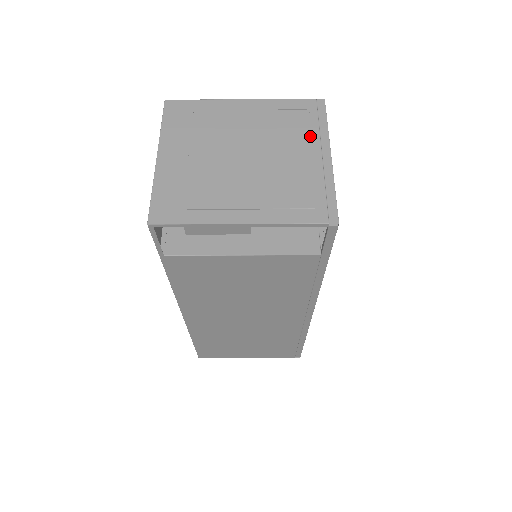
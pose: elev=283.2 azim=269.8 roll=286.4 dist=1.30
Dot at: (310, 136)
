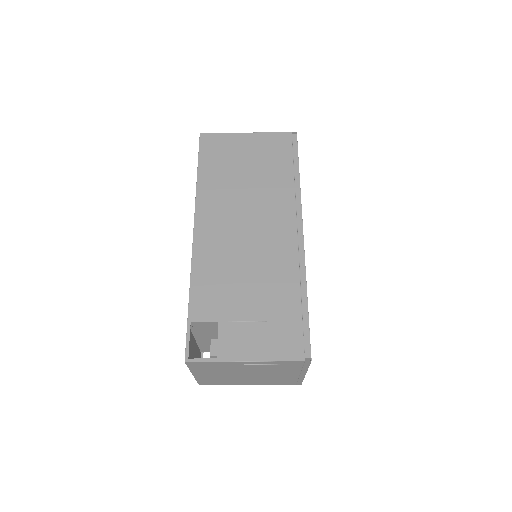
Dot at: (294, 371)
